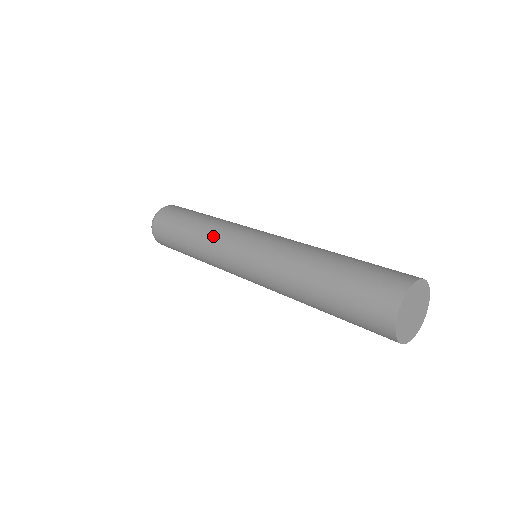
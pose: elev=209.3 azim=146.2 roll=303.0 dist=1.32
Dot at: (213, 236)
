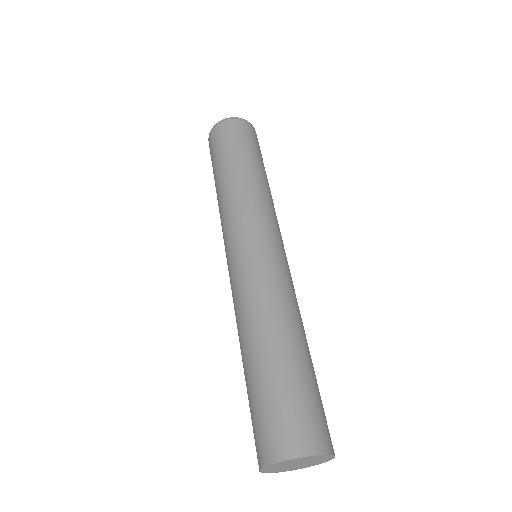
Dot at: (226, 210)
